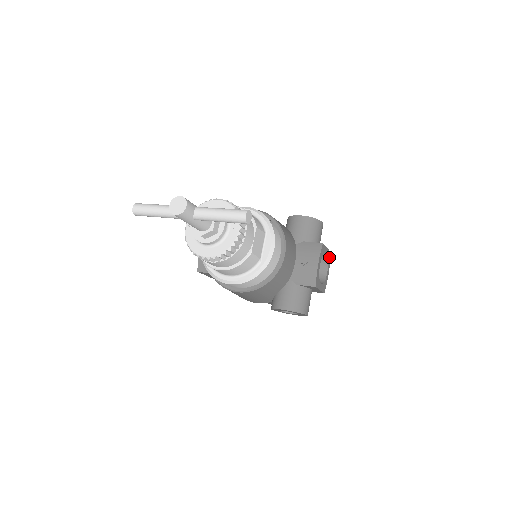
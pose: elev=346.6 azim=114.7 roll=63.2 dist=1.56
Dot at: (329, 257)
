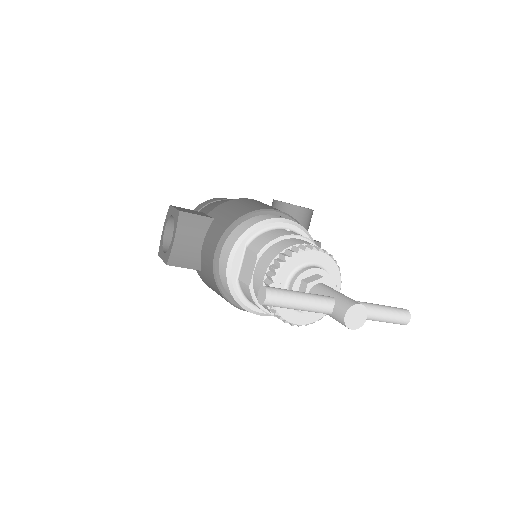
Dot at: occluded
